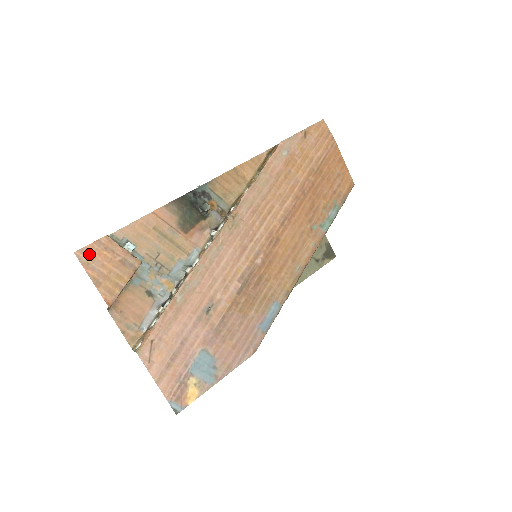
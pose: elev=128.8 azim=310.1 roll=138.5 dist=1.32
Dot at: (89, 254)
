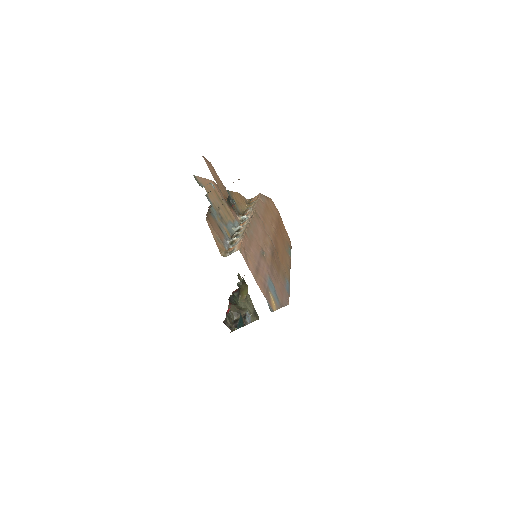
Dot at: (208, 163)
